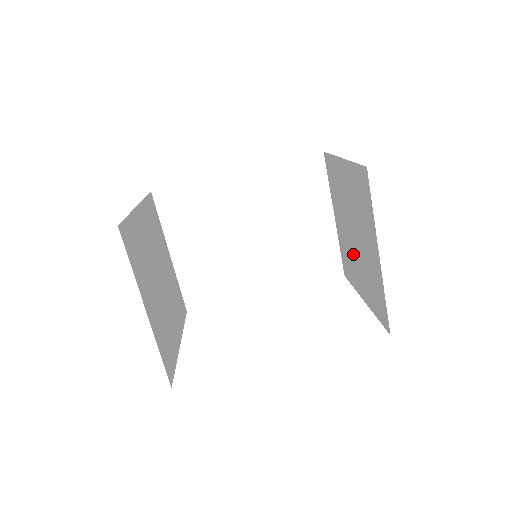
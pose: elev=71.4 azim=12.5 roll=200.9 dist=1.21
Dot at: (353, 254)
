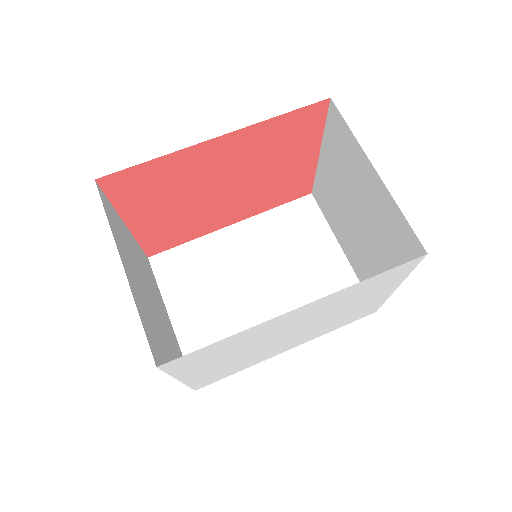
Dot at: (366, 247)
